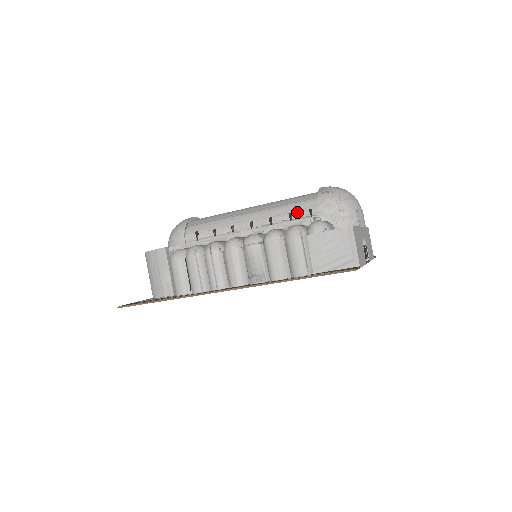
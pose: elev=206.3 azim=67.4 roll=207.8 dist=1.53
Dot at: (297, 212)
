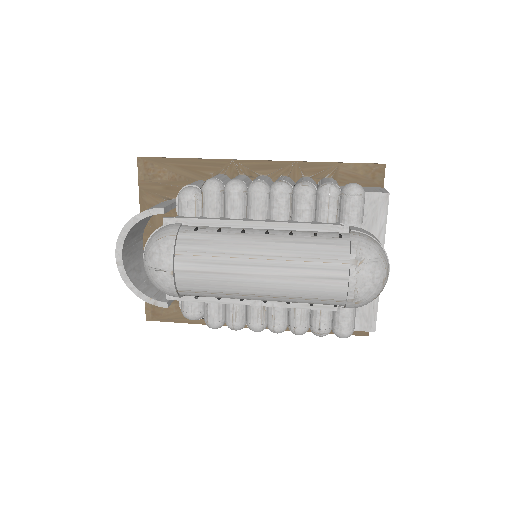
Dot at: occluded
